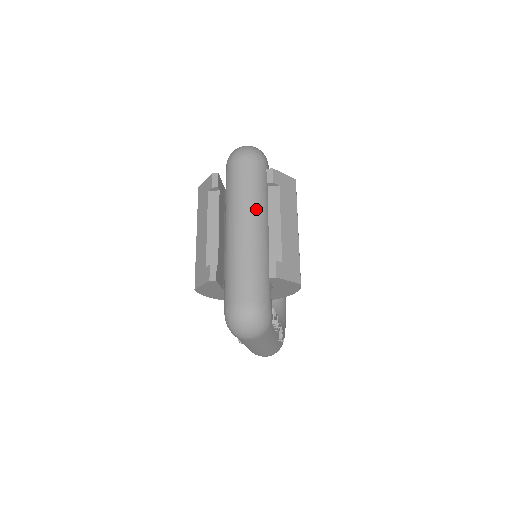
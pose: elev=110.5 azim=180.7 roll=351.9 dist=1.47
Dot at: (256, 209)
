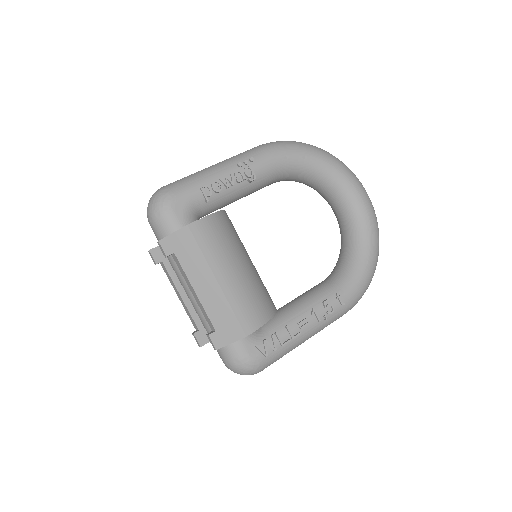
Dot at: occluded
